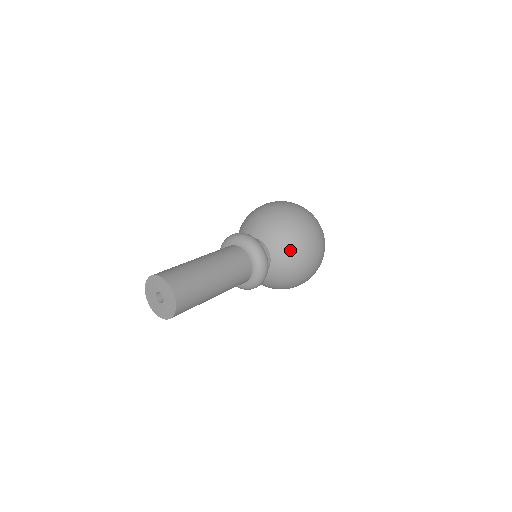
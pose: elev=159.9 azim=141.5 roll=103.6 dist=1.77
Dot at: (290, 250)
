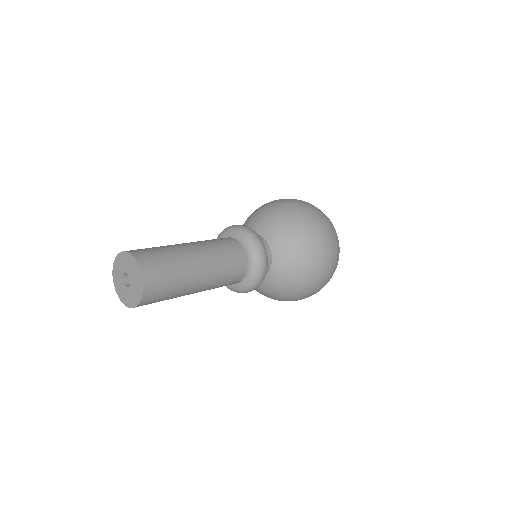
Dot at: (281, 221)
